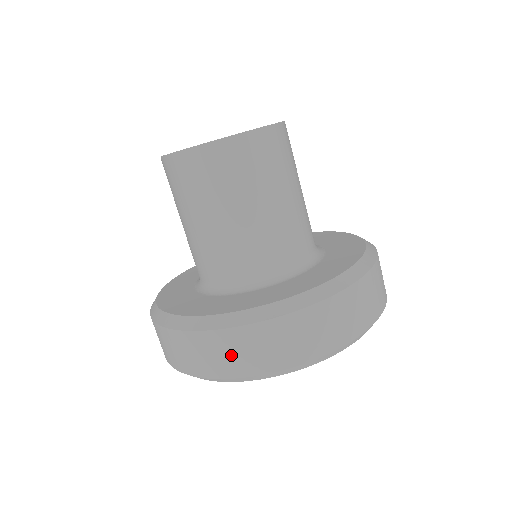
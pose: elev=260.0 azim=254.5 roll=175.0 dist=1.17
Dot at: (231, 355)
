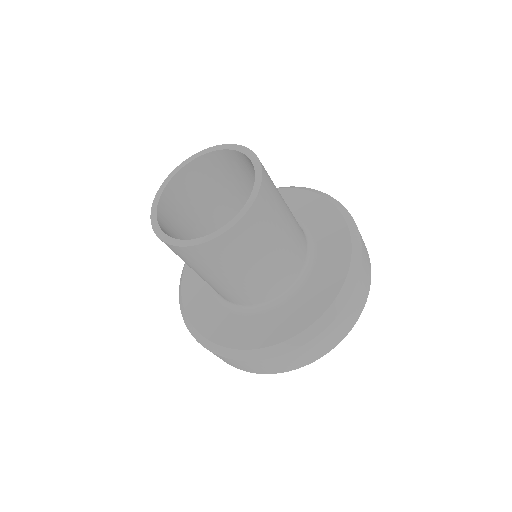
Dot at: (288, 363)
